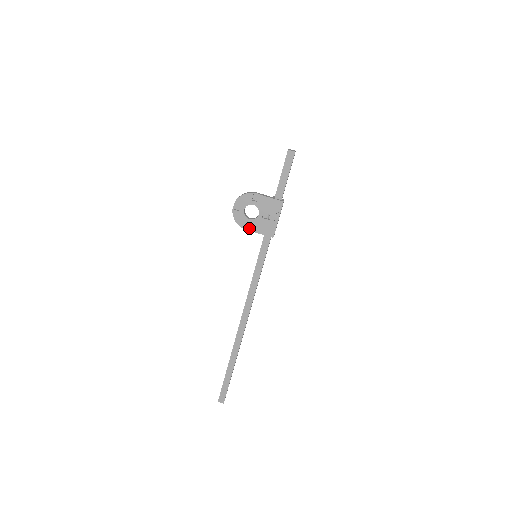
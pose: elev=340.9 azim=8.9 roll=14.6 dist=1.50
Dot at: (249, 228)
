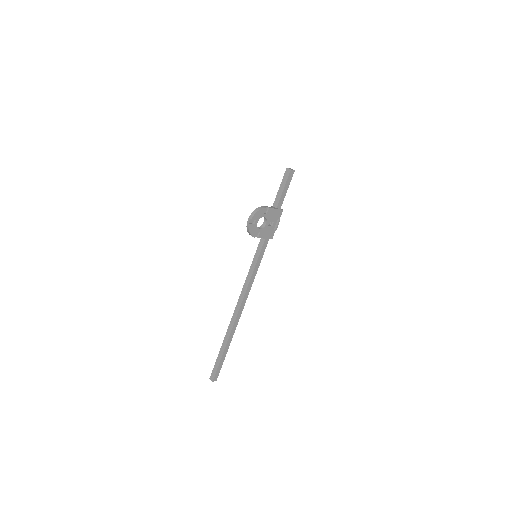
Dot at: (257, 236)
